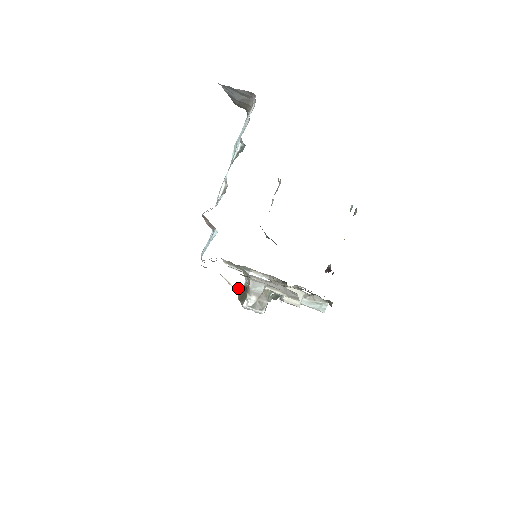
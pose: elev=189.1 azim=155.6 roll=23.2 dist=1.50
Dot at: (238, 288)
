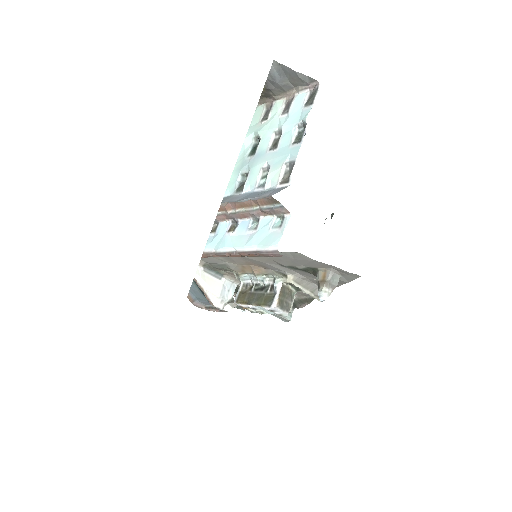
Dot at: (210, 295)
